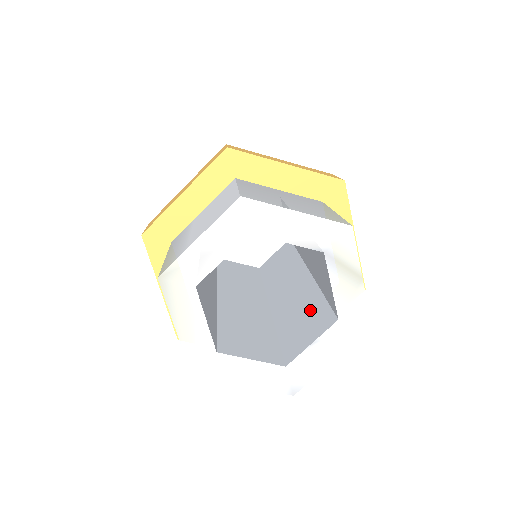
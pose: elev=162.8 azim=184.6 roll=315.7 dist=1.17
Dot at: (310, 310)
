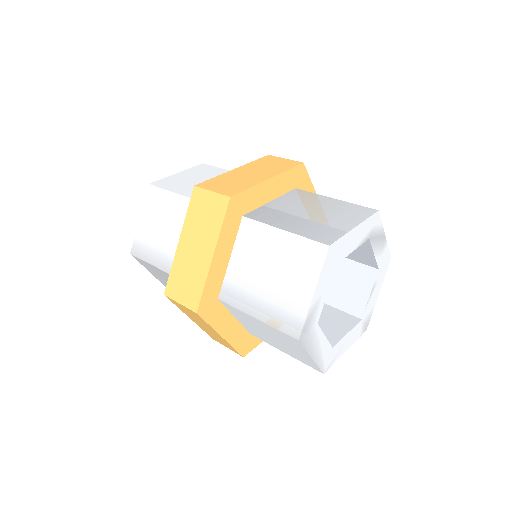
Dot at: (336, 271)
